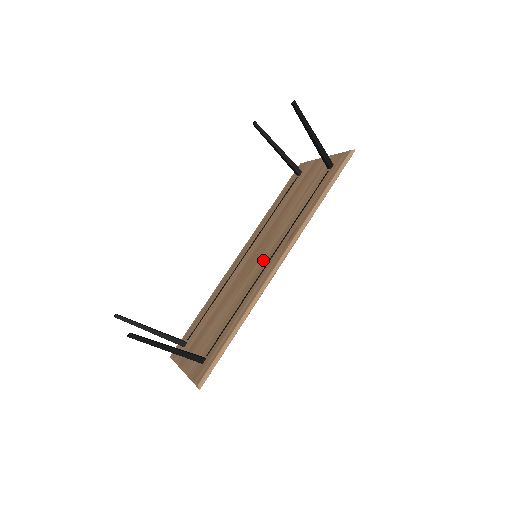
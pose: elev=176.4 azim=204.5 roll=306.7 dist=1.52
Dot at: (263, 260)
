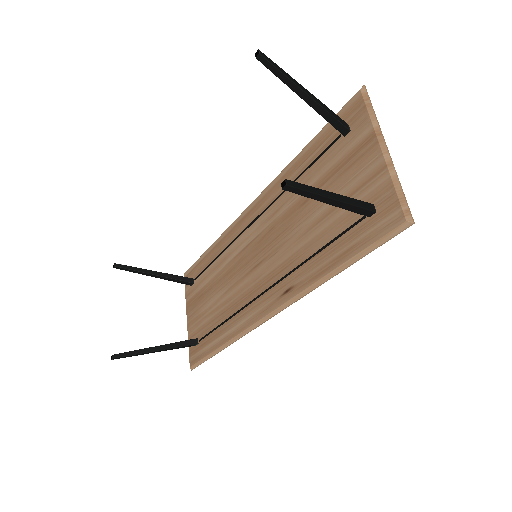
Dot at: (258, 279)
